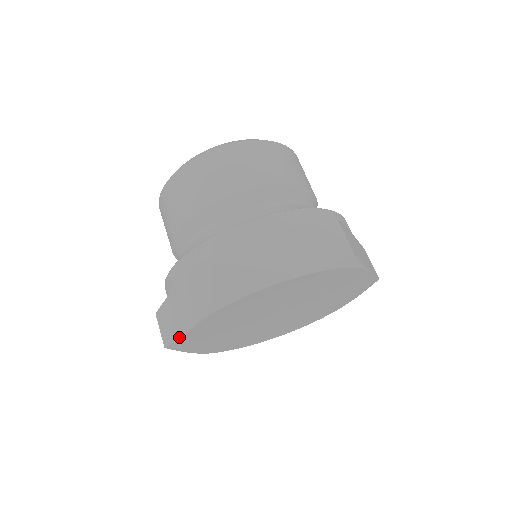
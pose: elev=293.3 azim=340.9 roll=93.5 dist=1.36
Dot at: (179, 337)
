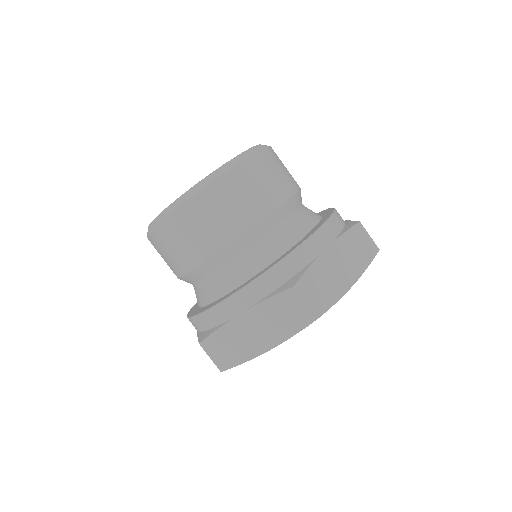
Dot at: occluded
